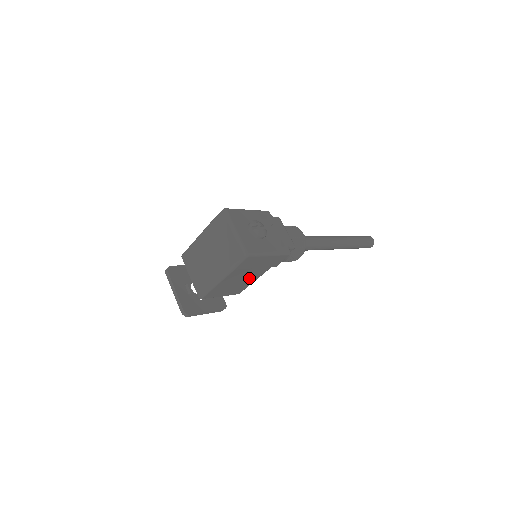
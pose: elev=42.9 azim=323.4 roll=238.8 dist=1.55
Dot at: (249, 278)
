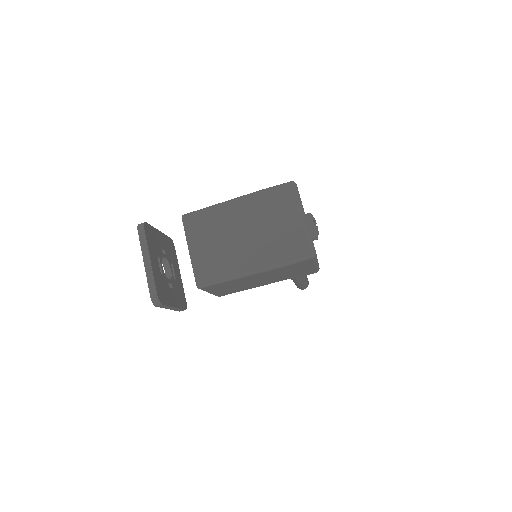
Dot at: (260, 282)
